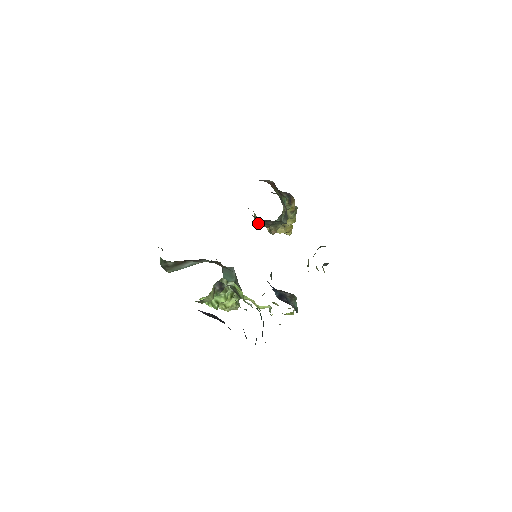
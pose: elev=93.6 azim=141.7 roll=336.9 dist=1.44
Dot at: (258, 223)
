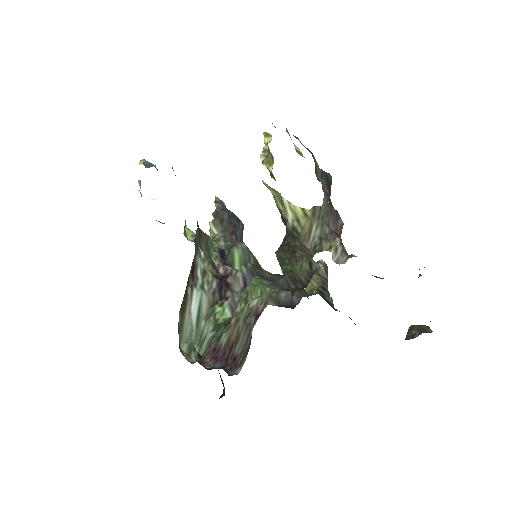
Dot at: (270, 188)
